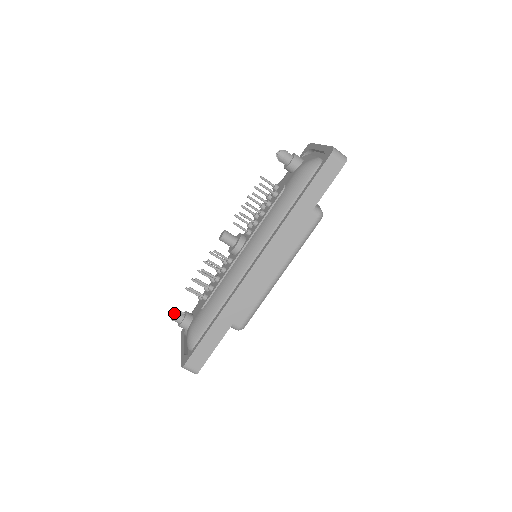
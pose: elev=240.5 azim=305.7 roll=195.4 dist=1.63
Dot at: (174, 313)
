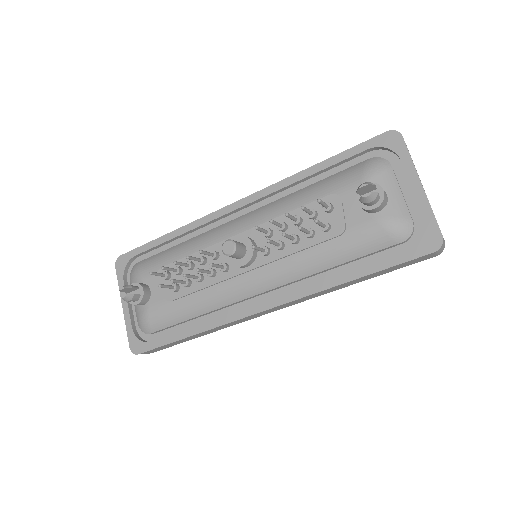
Dot at: (128, 297)
